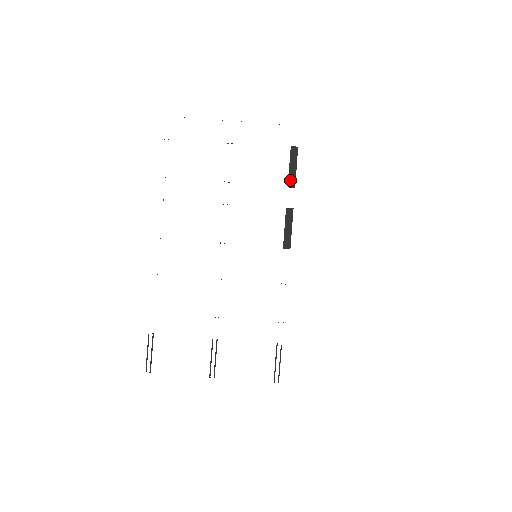
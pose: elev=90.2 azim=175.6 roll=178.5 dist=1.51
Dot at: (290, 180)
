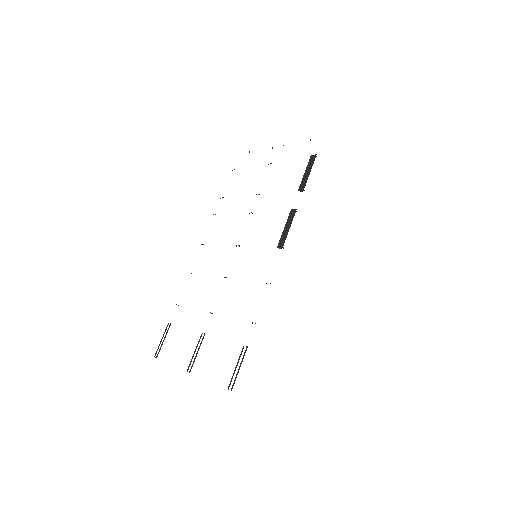
Dot at: (302, 184)
